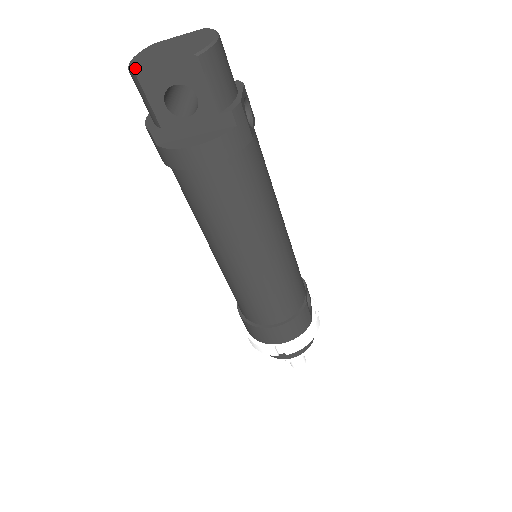
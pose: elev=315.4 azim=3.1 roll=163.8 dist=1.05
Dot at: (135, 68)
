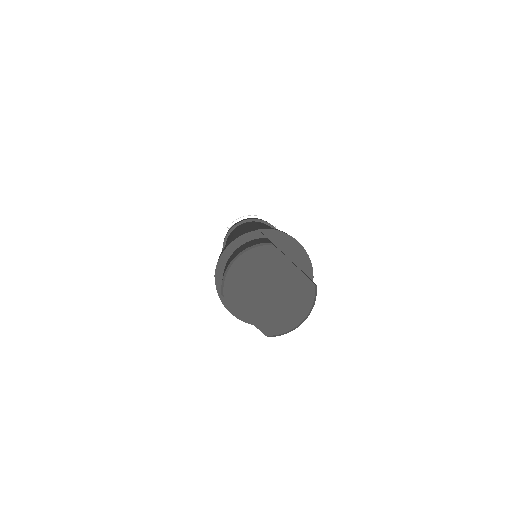
Dot at: (226, 288)
